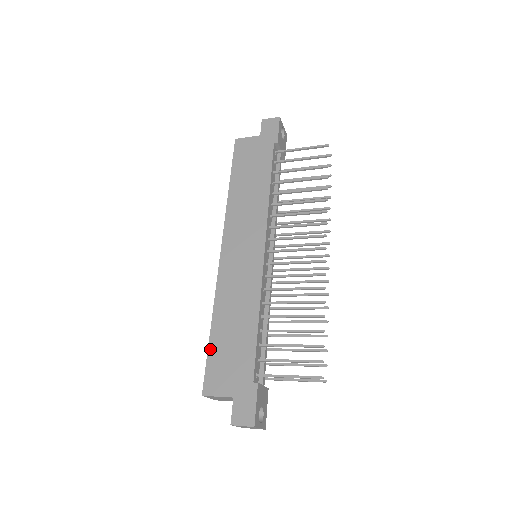
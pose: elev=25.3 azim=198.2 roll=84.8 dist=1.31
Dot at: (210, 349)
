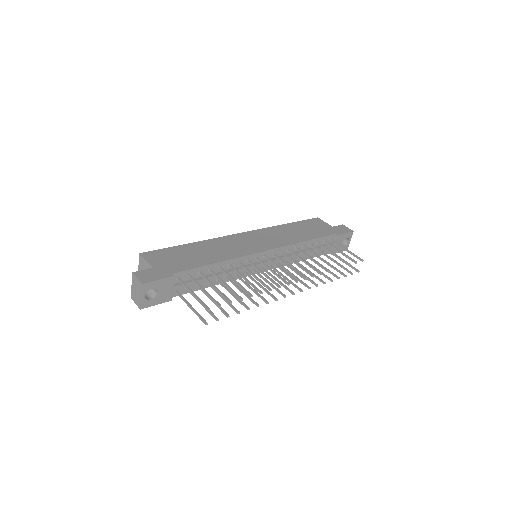
Dot at: (175, 247)
